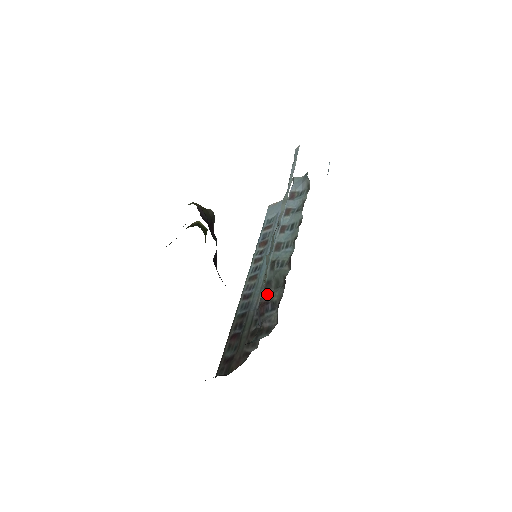
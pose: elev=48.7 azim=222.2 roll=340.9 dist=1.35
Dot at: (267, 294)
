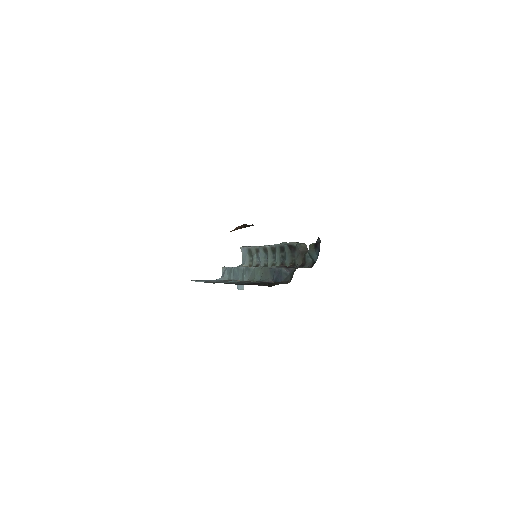
Dot at: occluded
